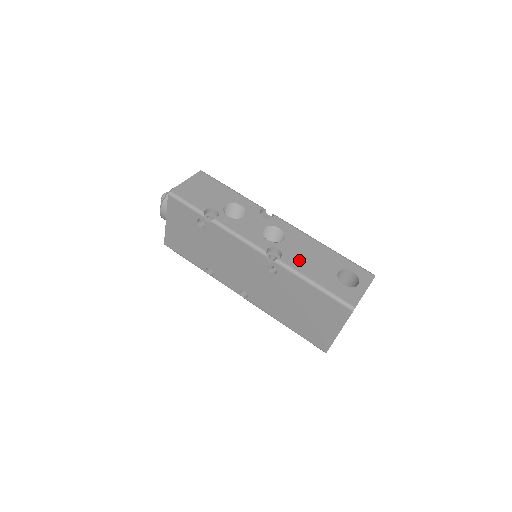
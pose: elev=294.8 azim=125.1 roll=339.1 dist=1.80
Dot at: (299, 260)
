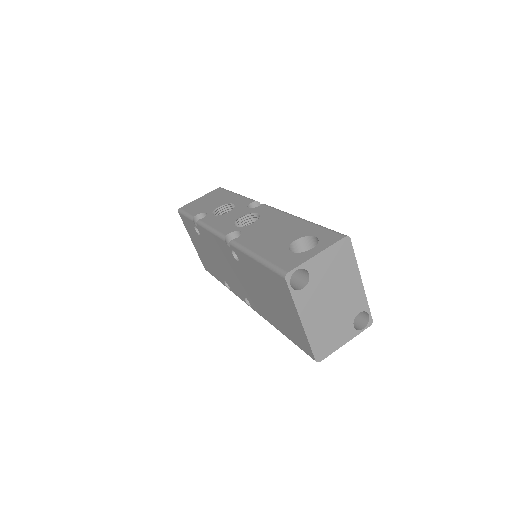
Dot at: (255, 237)
